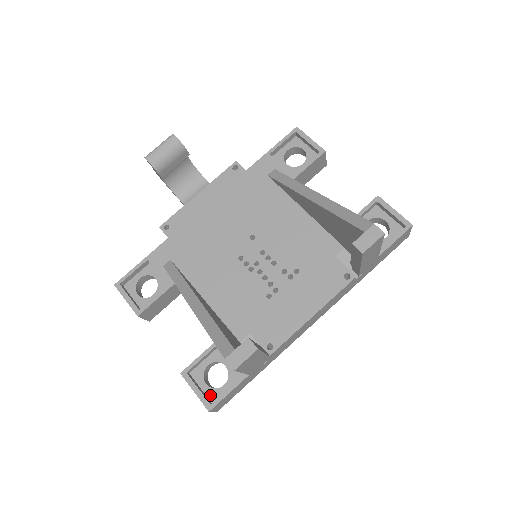
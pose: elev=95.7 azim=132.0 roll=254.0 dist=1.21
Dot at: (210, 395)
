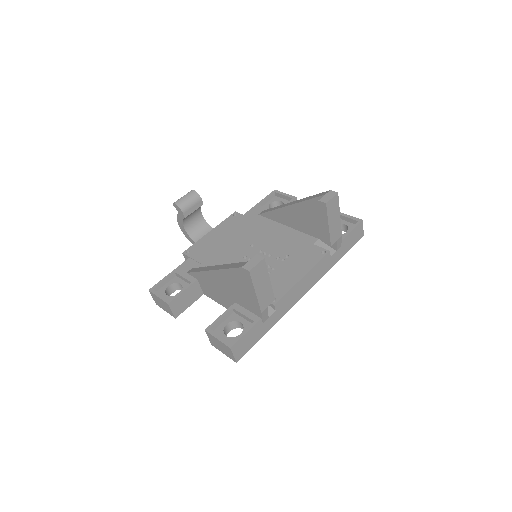
Dot at: (230, 342)
